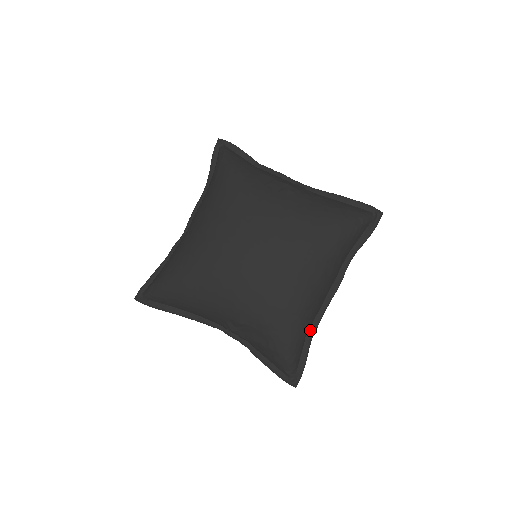
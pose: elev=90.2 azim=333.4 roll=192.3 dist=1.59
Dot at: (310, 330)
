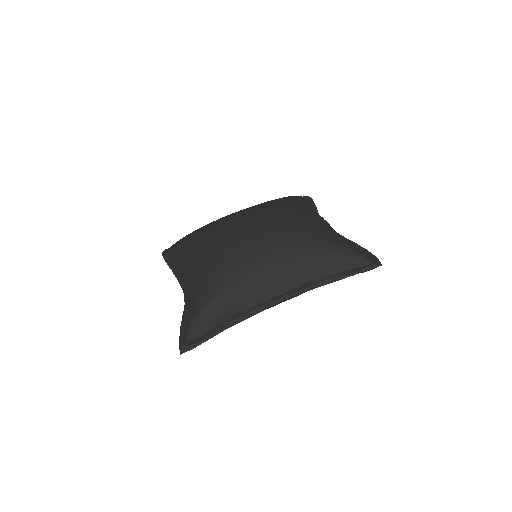
Dot at: (237, 315)
